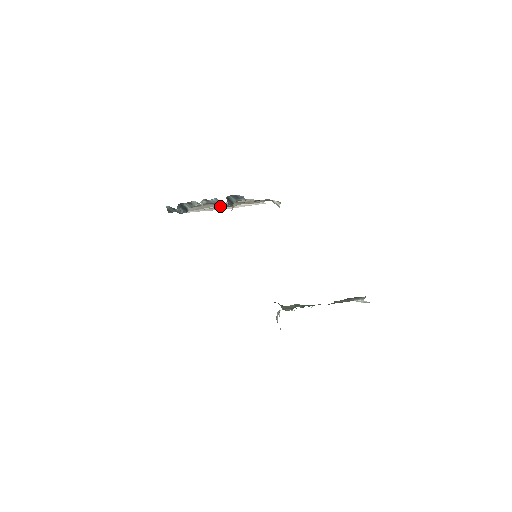
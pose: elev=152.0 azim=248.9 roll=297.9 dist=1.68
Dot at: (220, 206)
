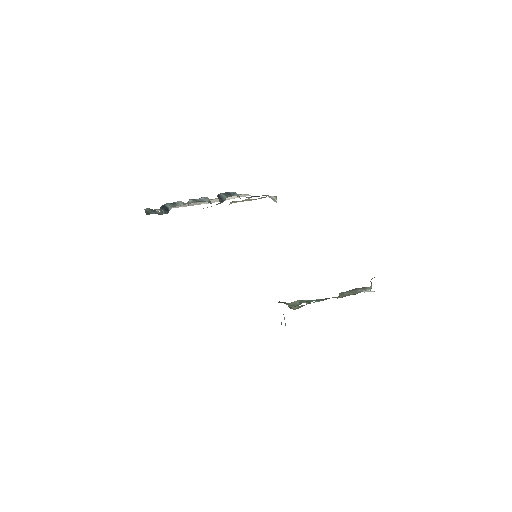
Dot at: occluded
